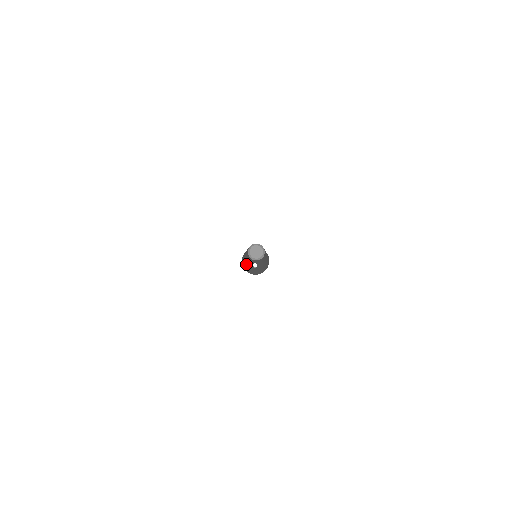
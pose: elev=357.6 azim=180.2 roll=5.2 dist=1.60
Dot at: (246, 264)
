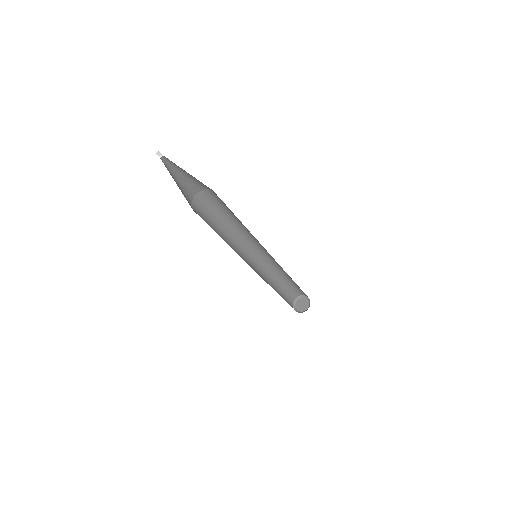
Dot at: (229, 238)
